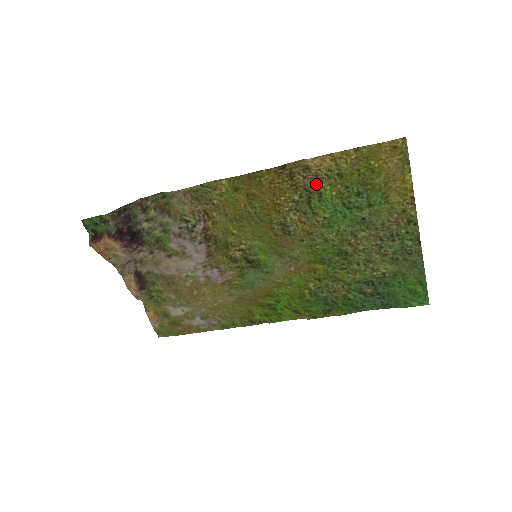
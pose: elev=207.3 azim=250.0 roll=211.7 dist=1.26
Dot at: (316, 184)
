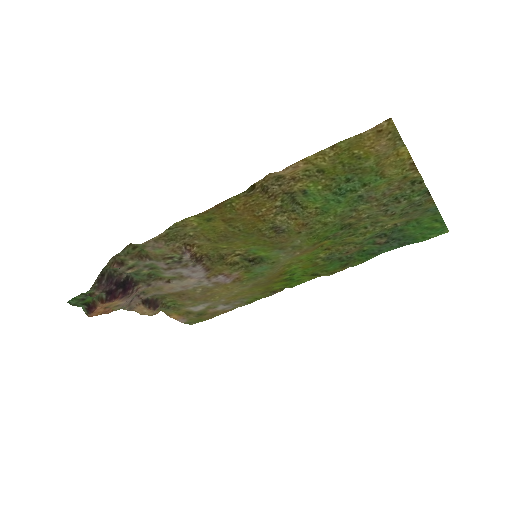
Dot at: (295, 185)
